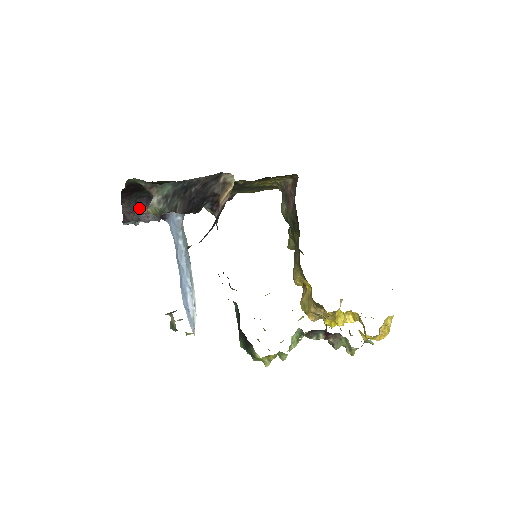
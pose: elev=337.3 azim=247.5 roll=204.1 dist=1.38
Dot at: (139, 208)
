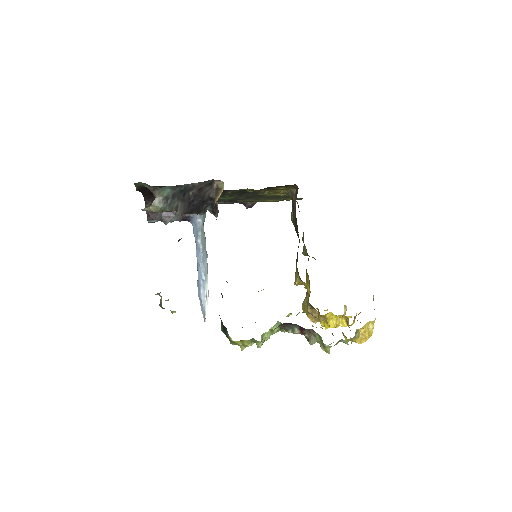
Dot at: occluded
